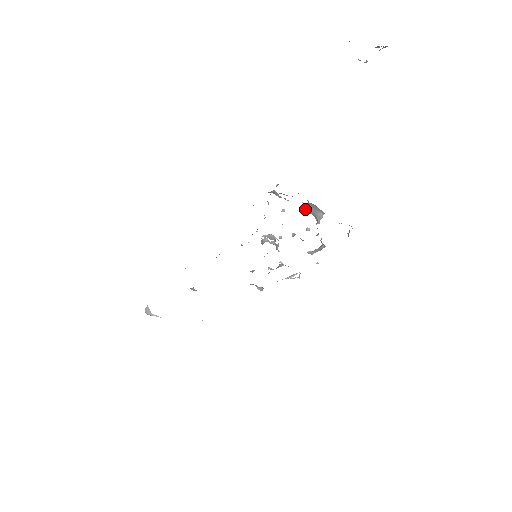
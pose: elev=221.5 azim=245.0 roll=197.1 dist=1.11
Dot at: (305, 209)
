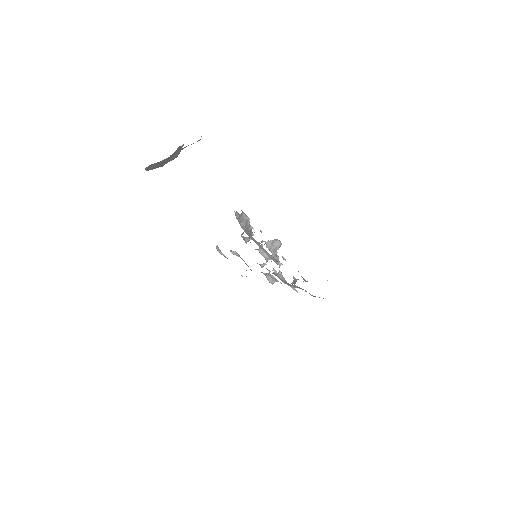
Dot at: occluded
